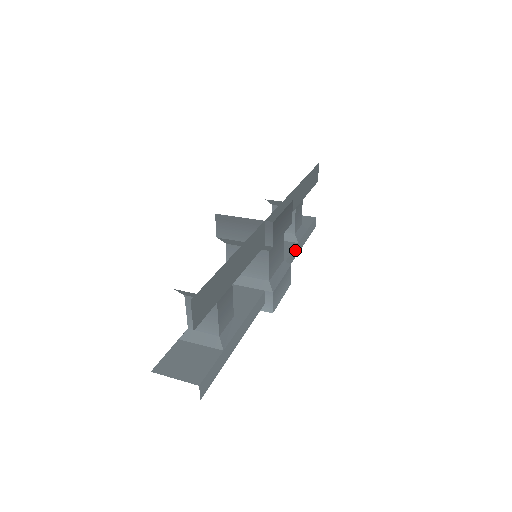
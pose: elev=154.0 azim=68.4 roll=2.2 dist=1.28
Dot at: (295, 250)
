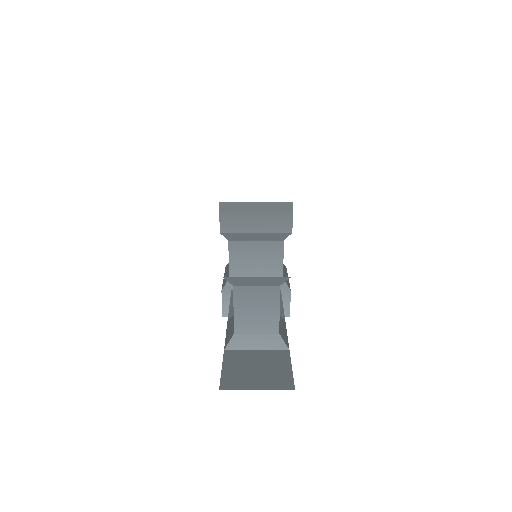
Dot at: occluded
